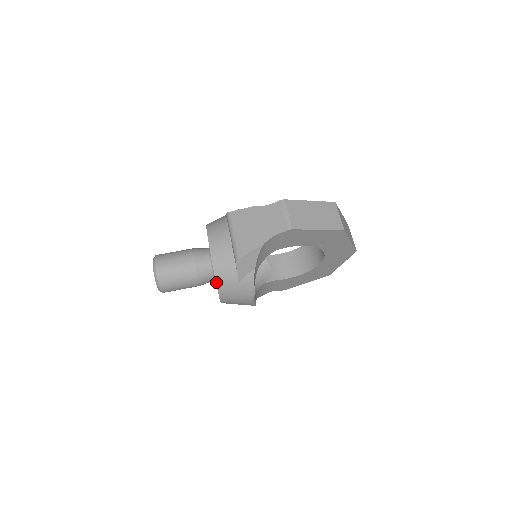
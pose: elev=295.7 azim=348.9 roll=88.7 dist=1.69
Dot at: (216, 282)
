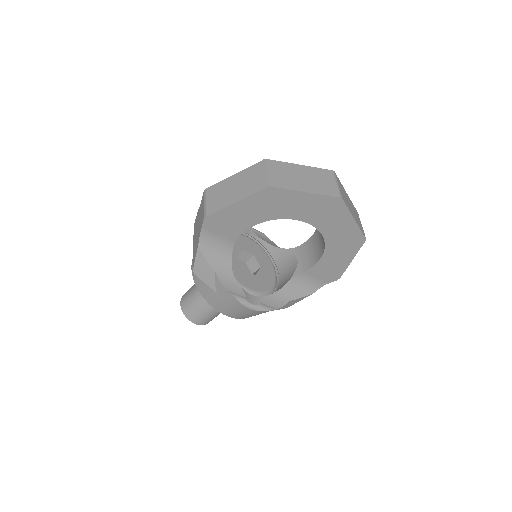
Dot at: occluded
